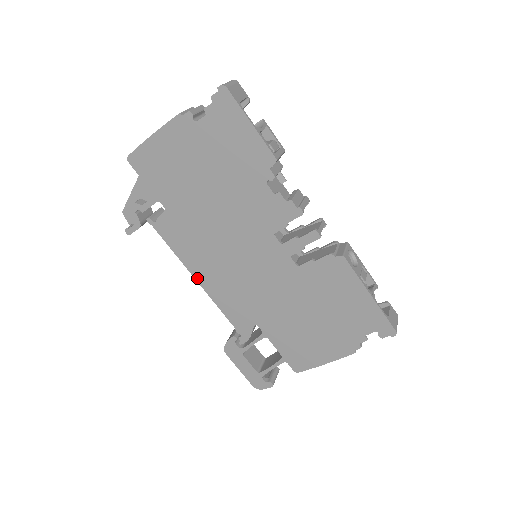
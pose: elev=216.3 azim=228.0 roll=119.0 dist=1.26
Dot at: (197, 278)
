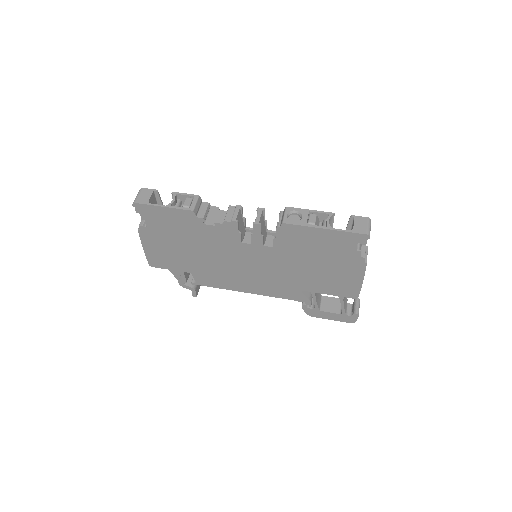
Dot at: (246, 292)
